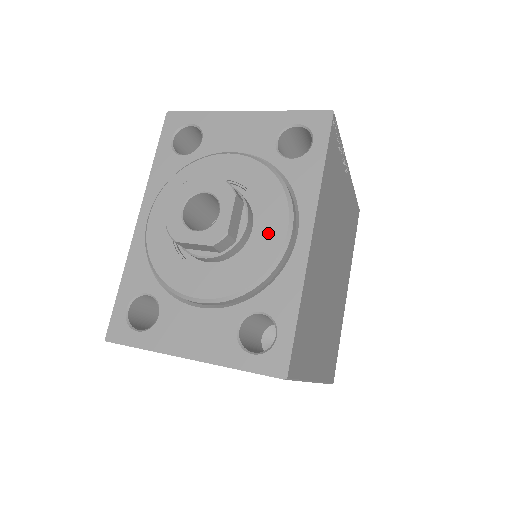
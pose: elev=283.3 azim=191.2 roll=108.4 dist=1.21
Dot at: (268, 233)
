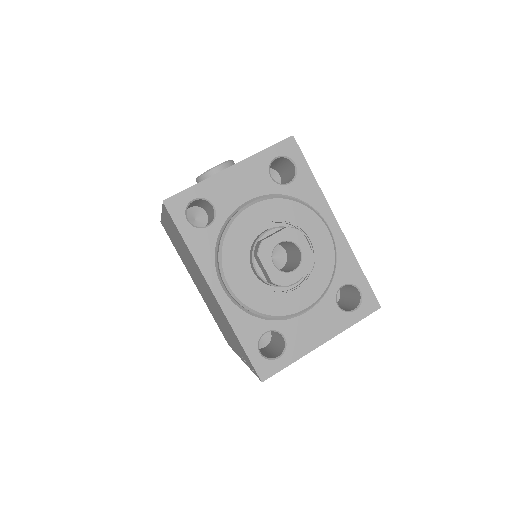
Dot at: (319, 239)
